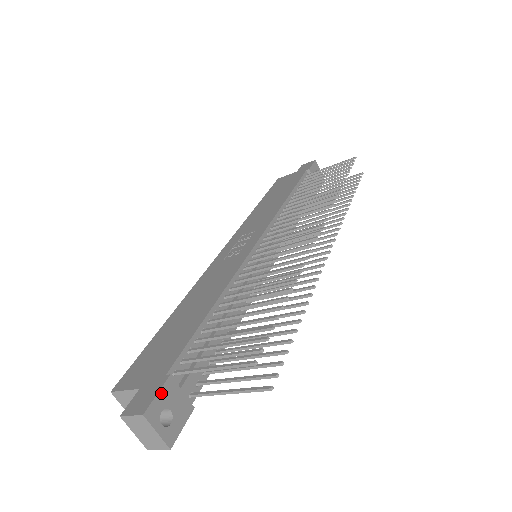
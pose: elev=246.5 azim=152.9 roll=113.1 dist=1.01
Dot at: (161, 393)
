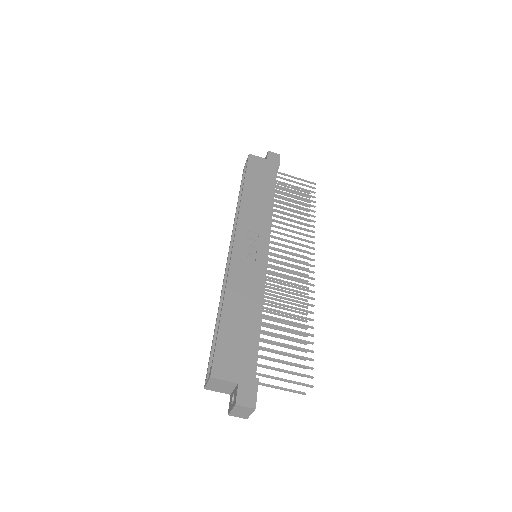
Dot at: occluded
